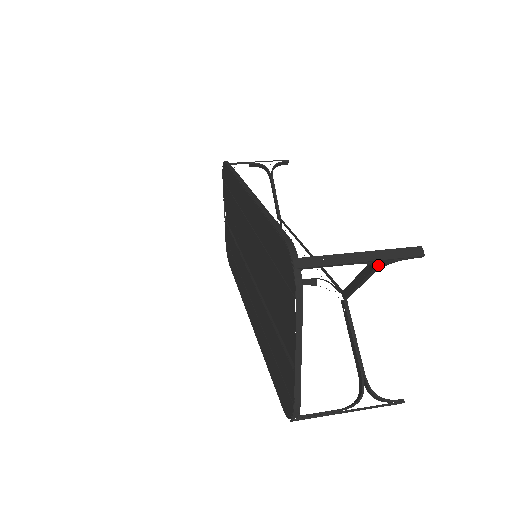
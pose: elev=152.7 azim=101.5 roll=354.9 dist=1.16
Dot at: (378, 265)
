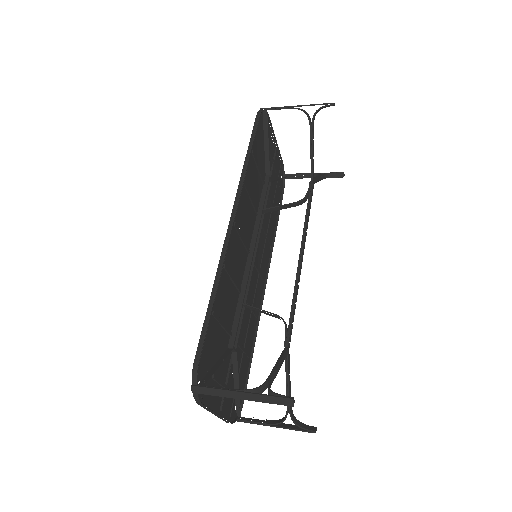
Dot at: (268, 389)
